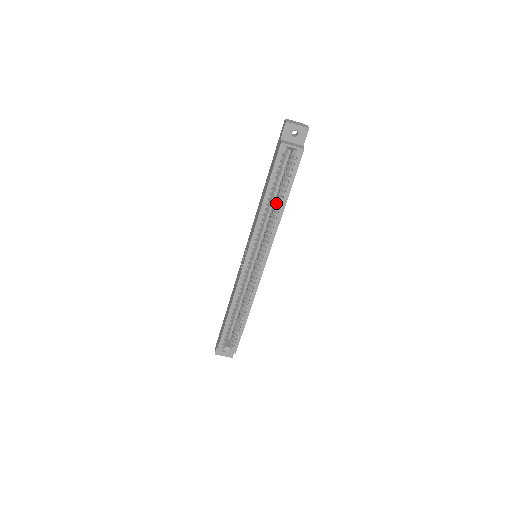
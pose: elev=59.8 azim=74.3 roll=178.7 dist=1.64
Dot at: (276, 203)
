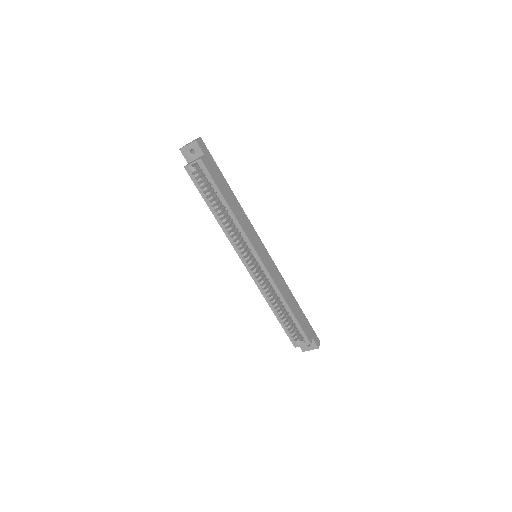
Dot at: (224, 209)
